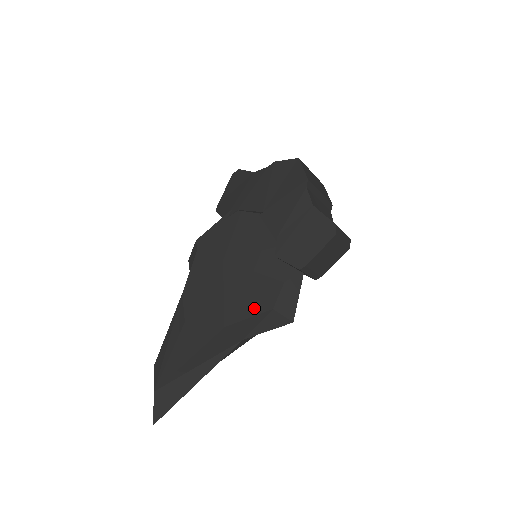
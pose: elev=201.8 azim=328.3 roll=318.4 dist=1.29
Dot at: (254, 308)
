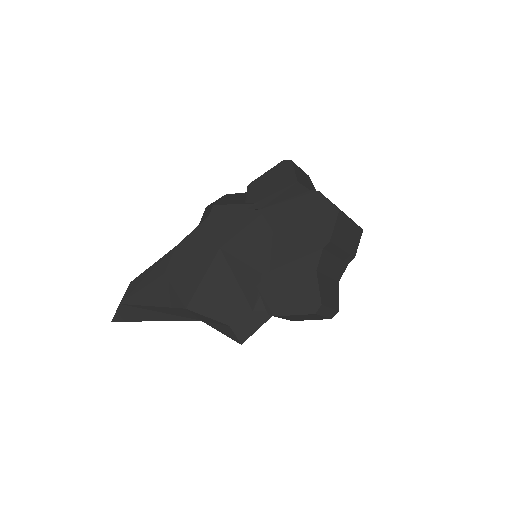
Dot at: (216, 313)
